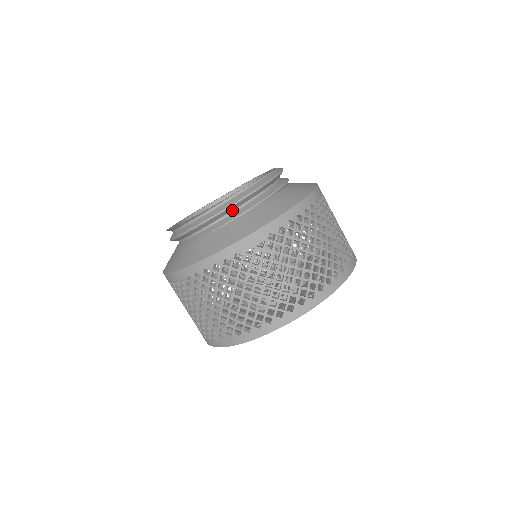
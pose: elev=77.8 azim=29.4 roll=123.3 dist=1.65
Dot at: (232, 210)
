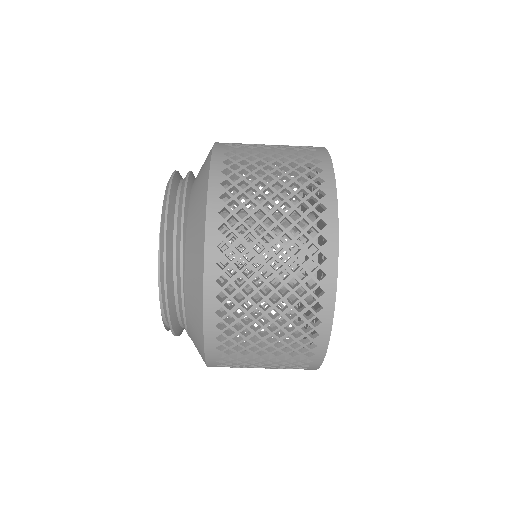
Dot at: (178, 321)
